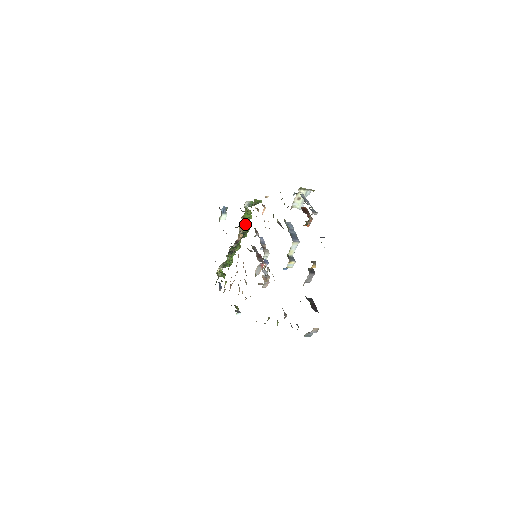
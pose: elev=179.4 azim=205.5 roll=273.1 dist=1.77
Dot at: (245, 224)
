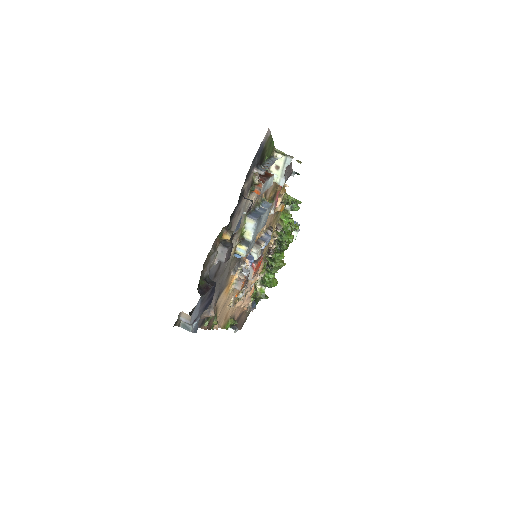
Dot at: (279, 228)
